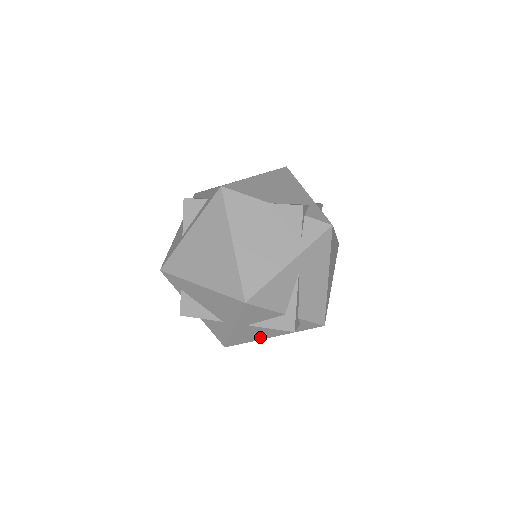
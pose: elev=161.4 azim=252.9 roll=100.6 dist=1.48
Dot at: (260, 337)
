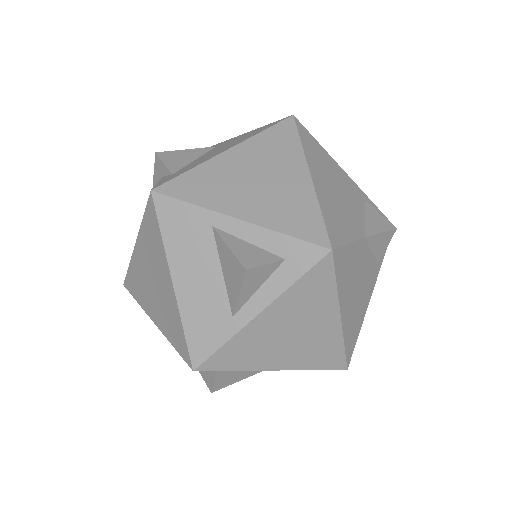
Dot at: occluded
